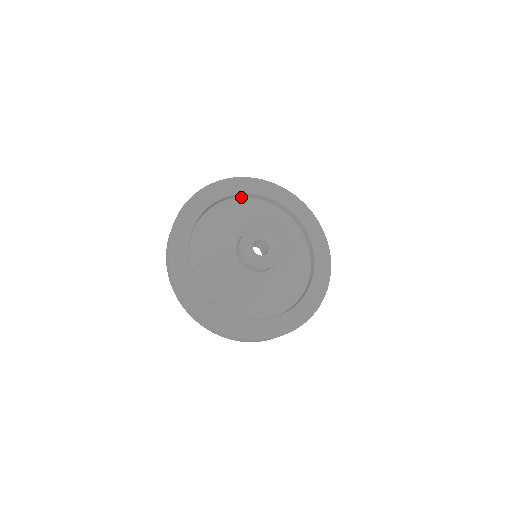
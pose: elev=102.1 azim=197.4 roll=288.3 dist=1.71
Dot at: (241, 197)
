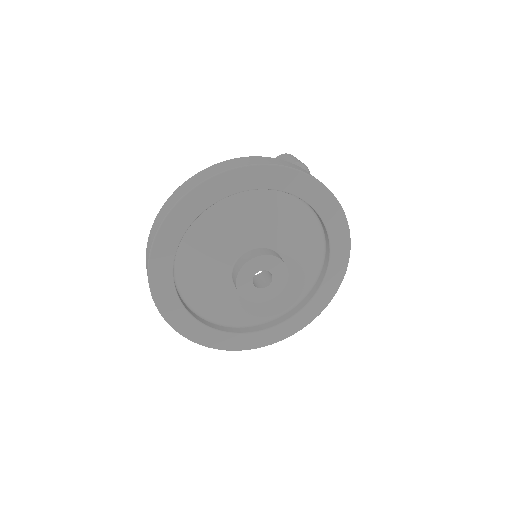
Dot at: occluded
